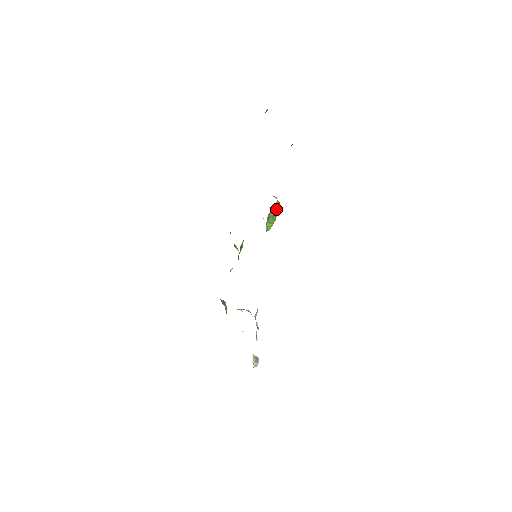
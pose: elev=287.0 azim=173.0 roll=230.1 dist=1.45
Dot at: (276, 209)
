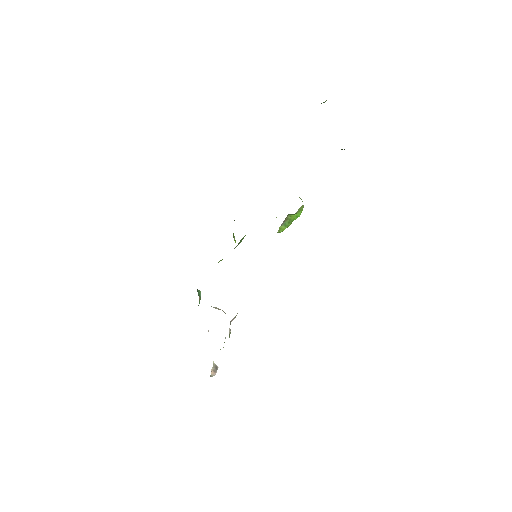
Dot at: (297, 213)
